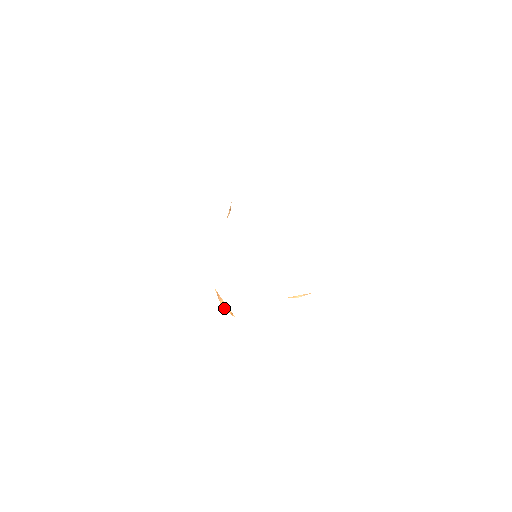
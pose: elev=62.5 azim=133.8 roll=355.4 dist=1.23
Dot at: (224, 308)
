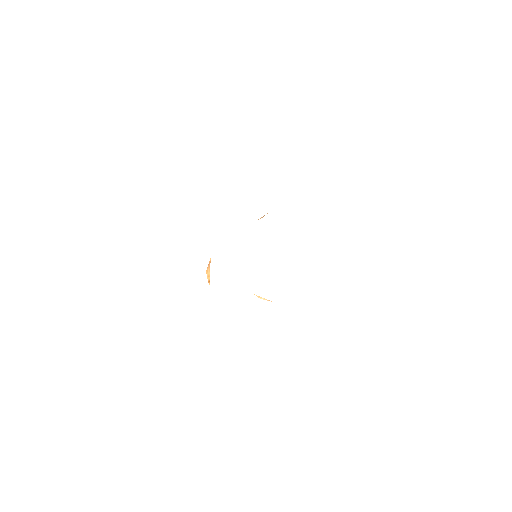
Dot at: (207, 274)
